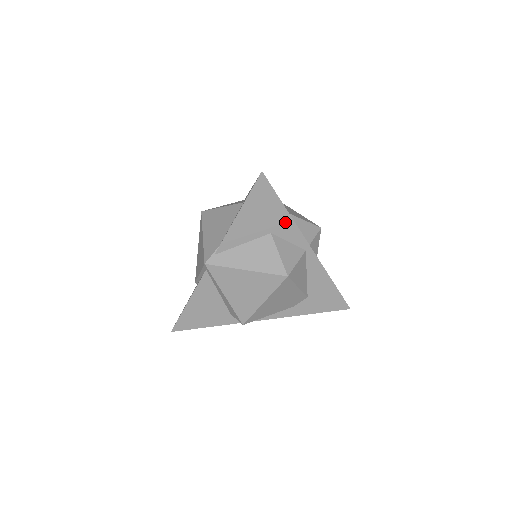
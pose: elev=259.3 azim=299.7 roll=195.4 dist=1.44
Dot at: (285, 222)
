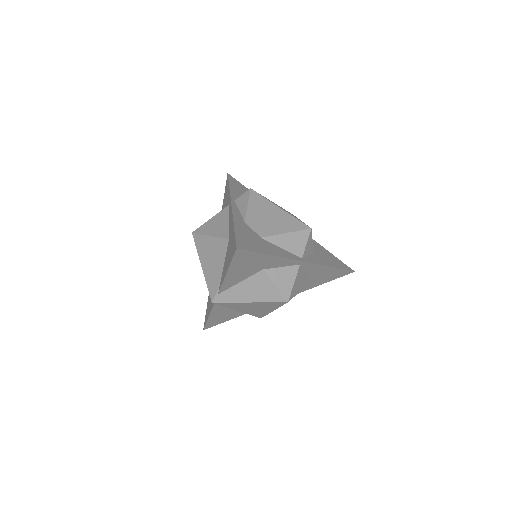
Dot at: (273, 260)
